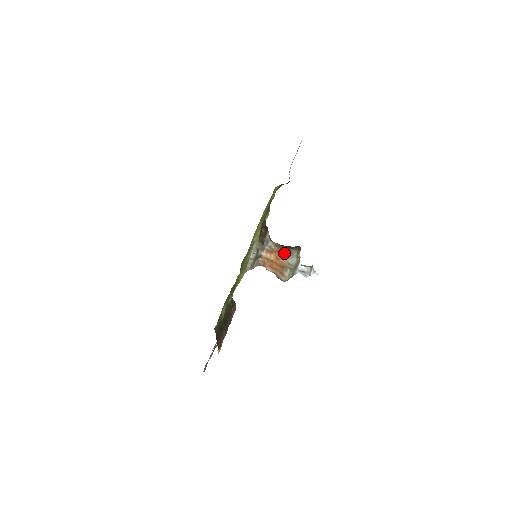
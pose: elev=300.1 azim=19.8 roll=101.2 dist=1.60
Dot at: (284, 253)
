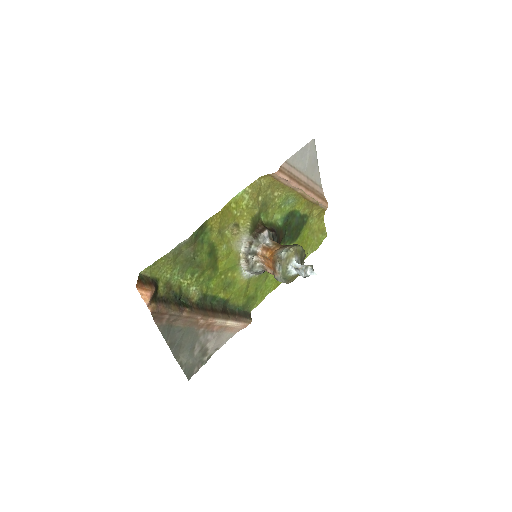
Dot at: (279, 249)
